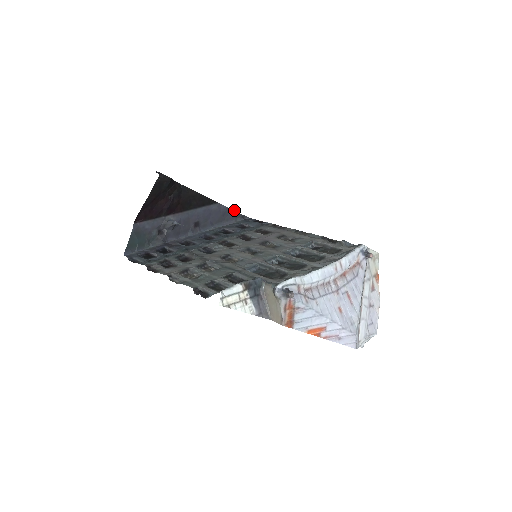
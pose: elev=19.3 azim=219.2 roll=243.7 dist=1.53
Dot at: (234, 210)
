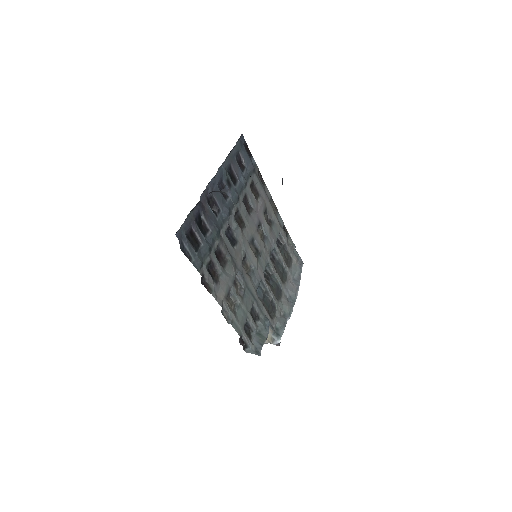
Dot at: occluded
